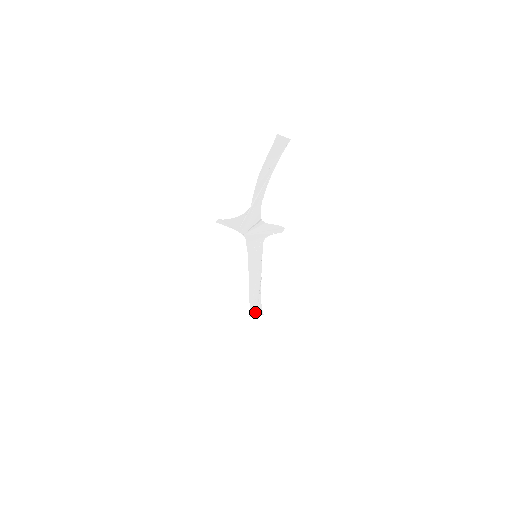
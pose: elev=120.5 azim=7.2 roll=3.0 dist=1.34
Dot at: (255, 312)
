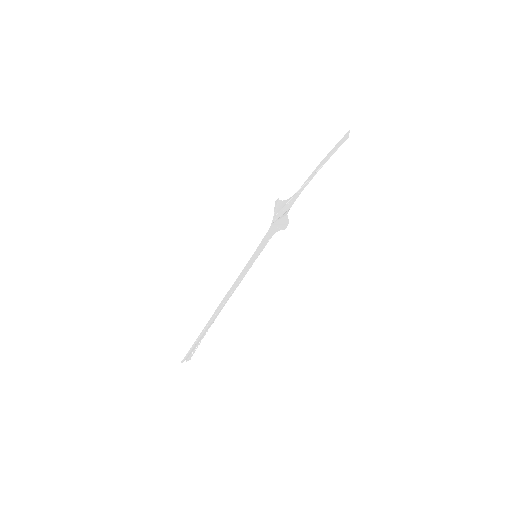
Dot at: (189, 354)
